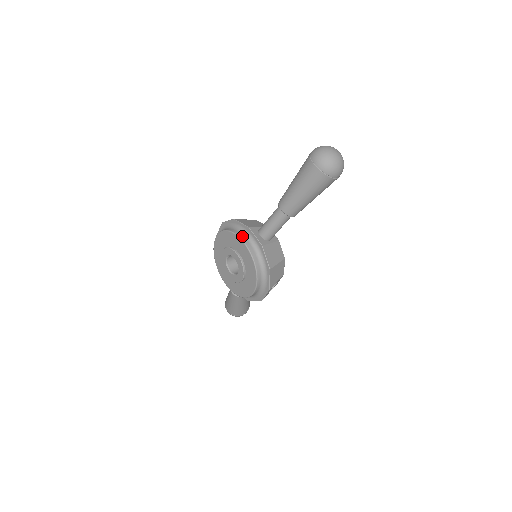
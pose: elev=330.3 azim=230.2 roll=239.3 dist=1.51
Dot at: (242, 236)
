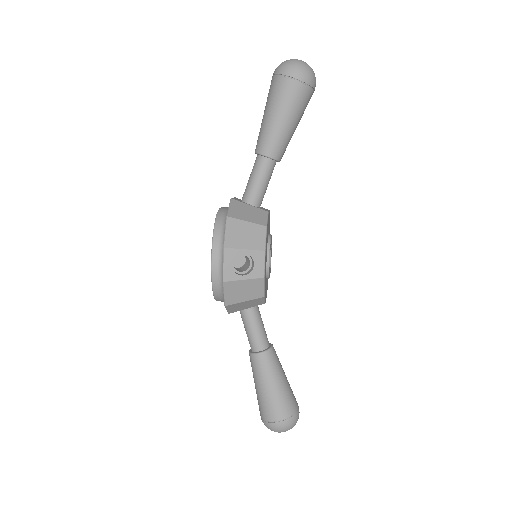
Dot at: occluded
